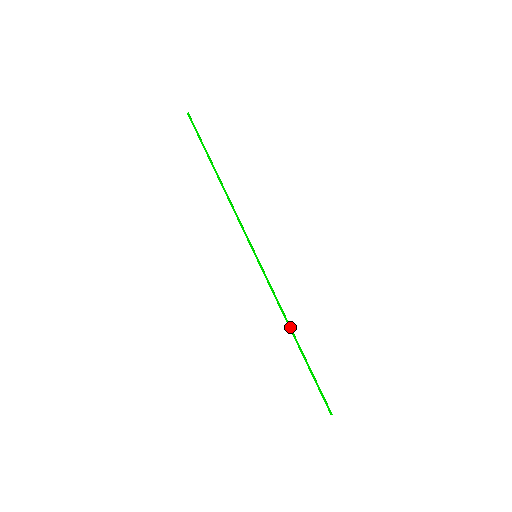
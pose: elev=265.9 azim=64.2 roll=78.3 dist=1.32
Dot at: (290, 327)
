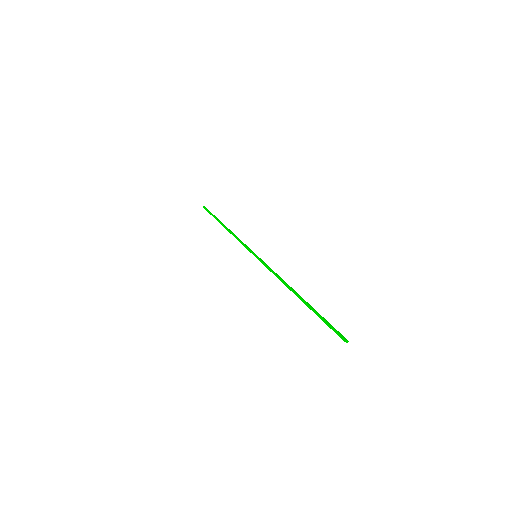
Dot at: (289, 288)
